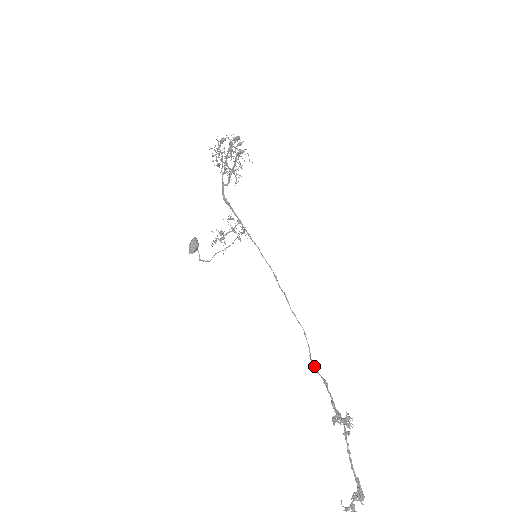
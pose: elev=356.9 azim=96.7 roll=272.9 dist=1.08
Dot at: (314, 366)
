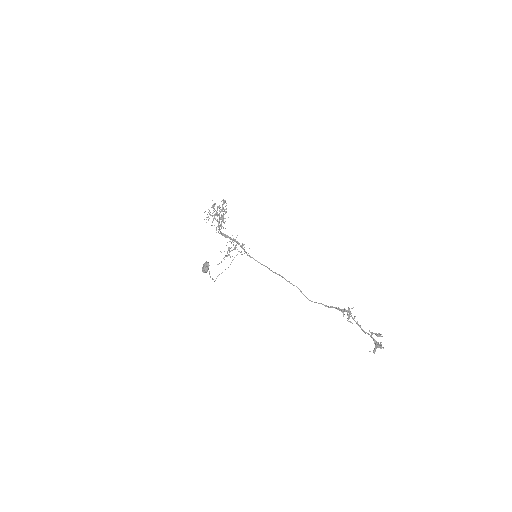
Dot at: (315, 302)
